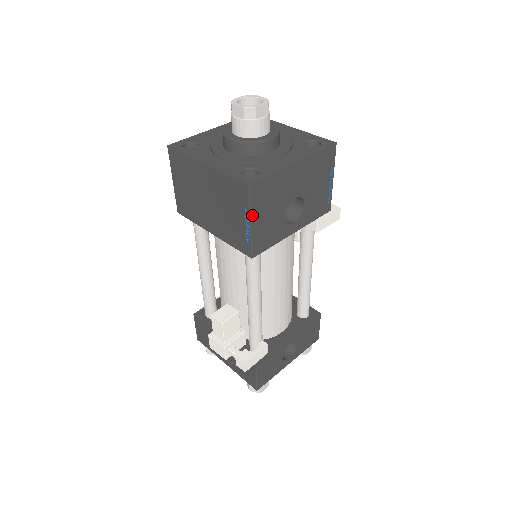
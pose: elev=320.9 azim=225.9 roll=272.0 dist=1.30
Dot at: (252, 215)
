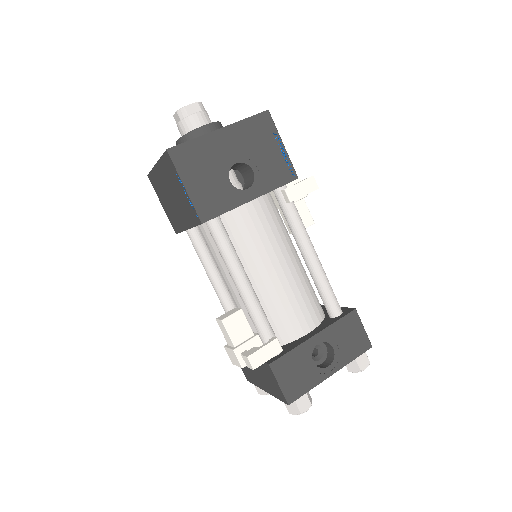
Dot at: (183, 178)
